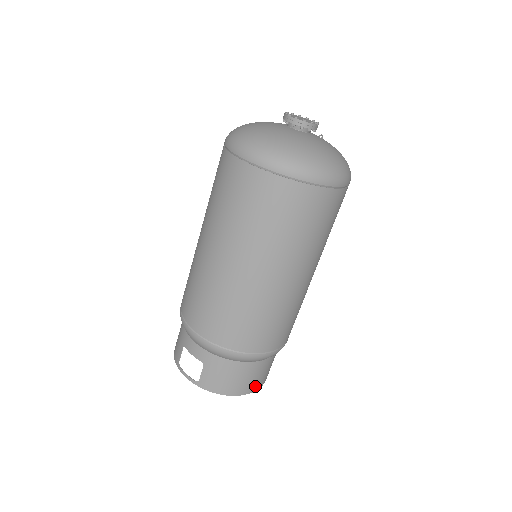
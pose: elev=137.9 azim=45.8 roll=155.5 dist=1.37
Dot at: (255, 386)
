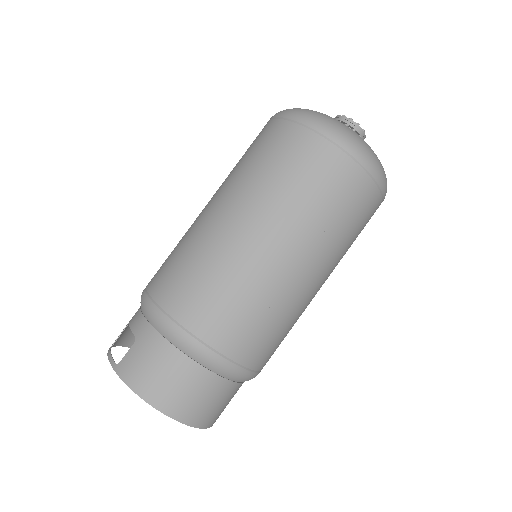
Dot at: (182, 411)
